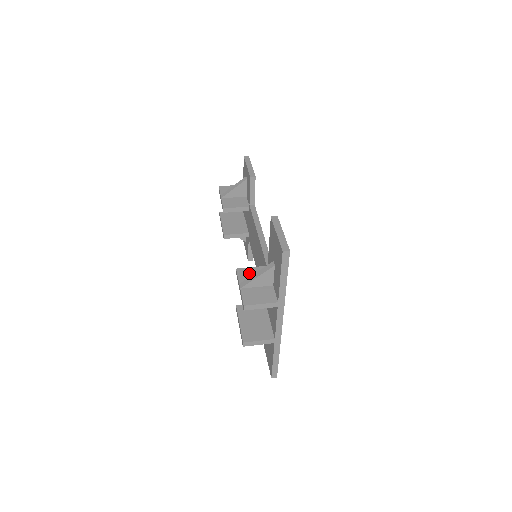
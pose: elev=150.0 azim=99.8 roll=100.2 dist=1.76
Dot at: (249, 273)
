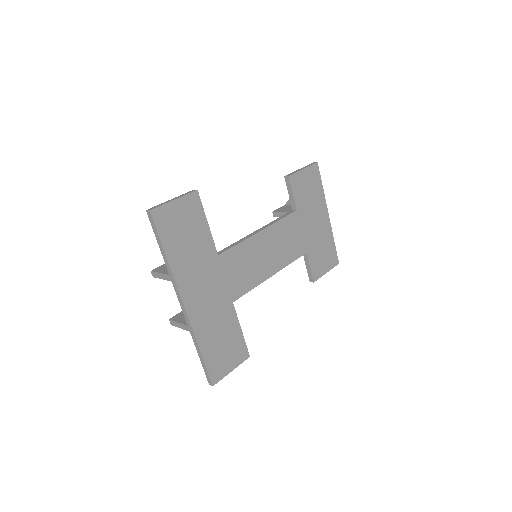
Dot at: occluded
